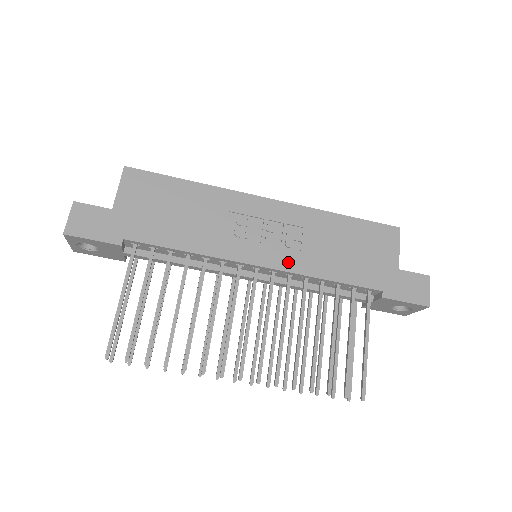
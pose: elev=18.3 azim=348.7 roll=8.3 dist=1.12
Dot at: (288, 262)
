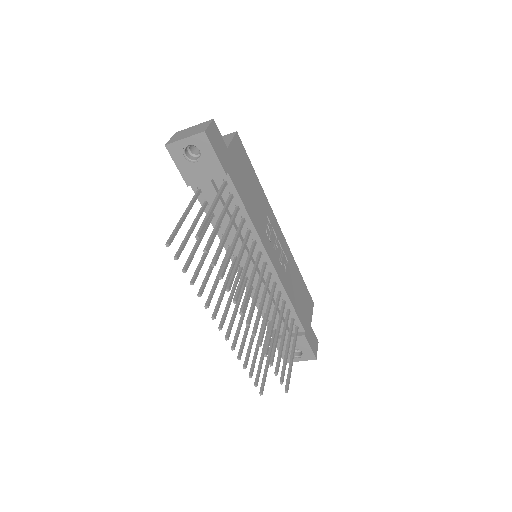
Dot at: (281, 273)
